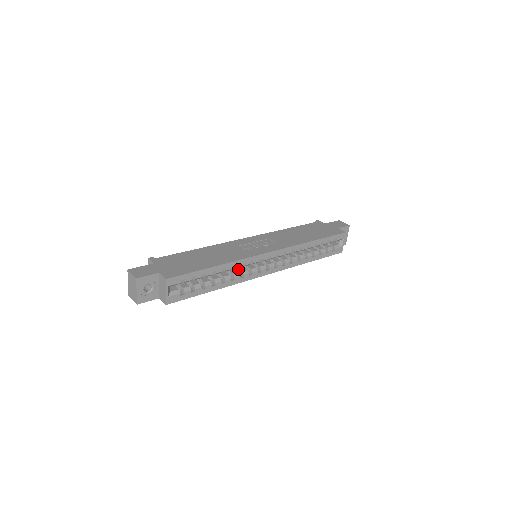
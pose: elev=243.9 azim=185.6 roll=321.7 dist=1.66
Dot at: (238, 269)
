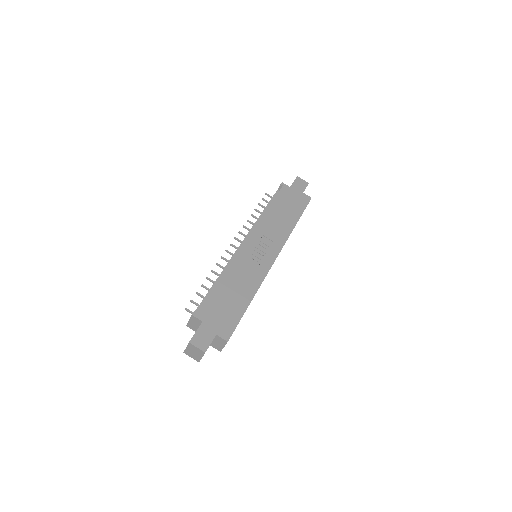
Dot at: occluded
